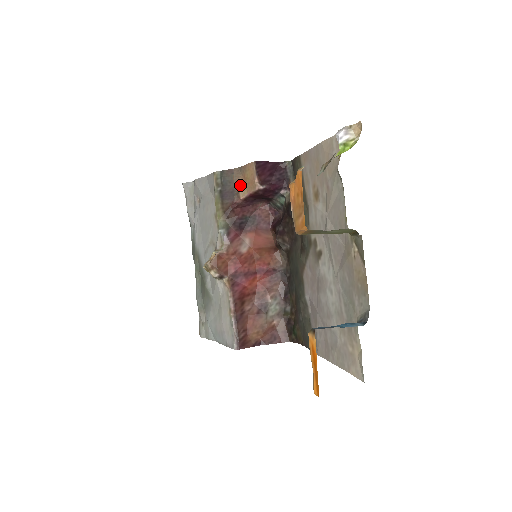
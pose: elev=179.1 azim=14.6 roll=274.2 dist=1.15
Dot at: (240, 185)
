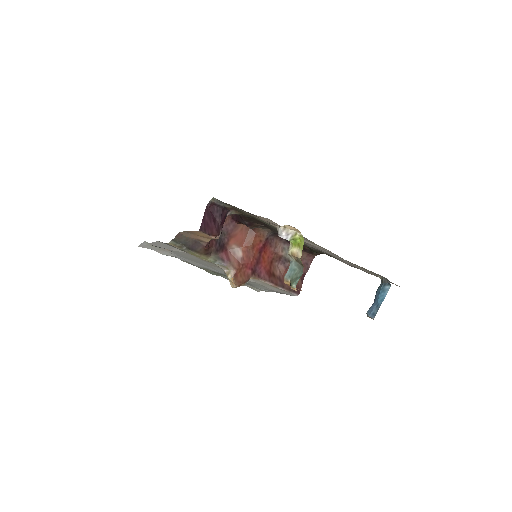
Dot at: (198, 238)
